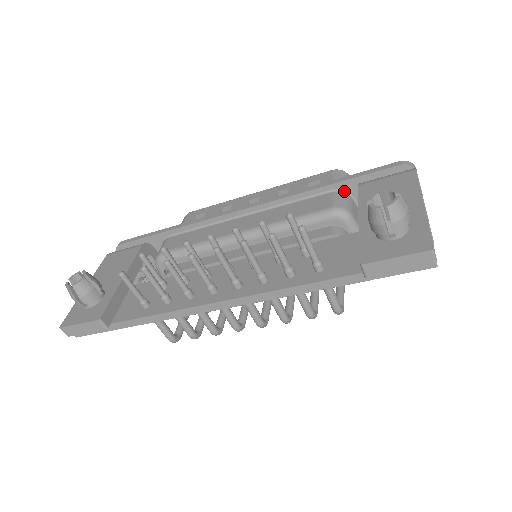
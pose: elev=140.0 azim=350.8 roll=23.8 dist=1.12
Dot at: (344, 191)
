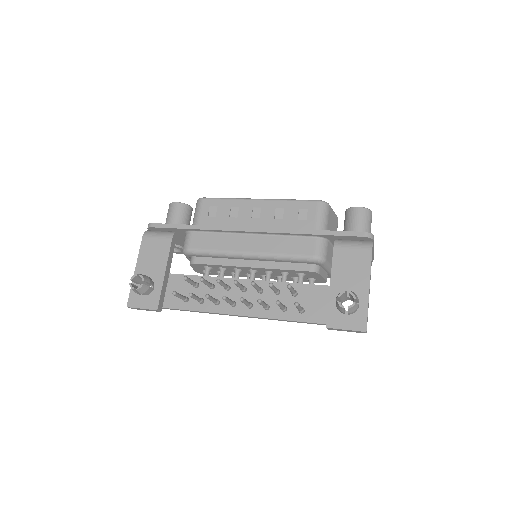
Dot at: (324, 238)
